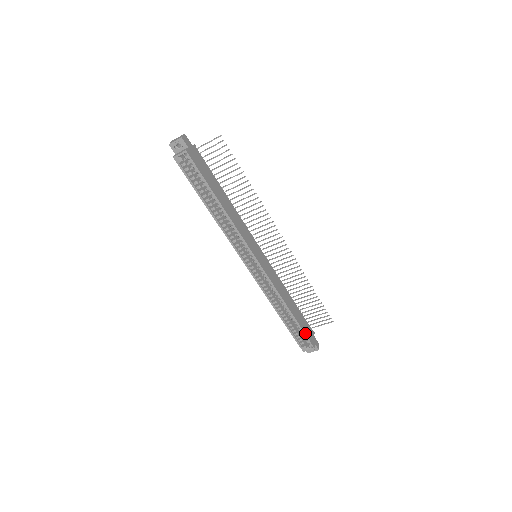
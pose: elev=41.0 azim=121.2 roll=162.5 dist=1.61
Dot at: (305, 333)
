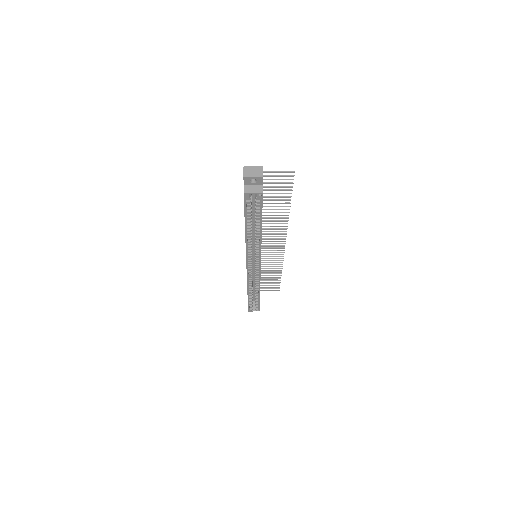
Dot at: occluded
